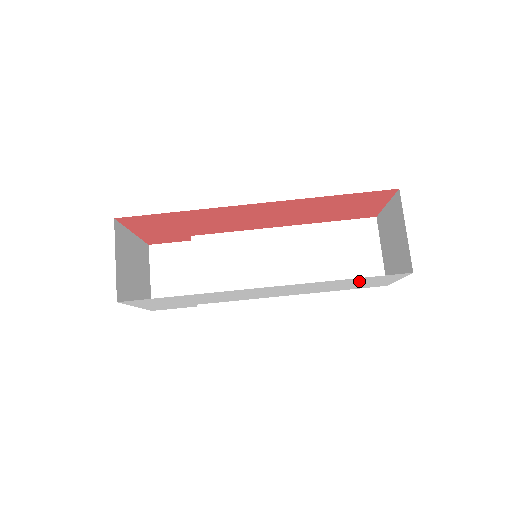
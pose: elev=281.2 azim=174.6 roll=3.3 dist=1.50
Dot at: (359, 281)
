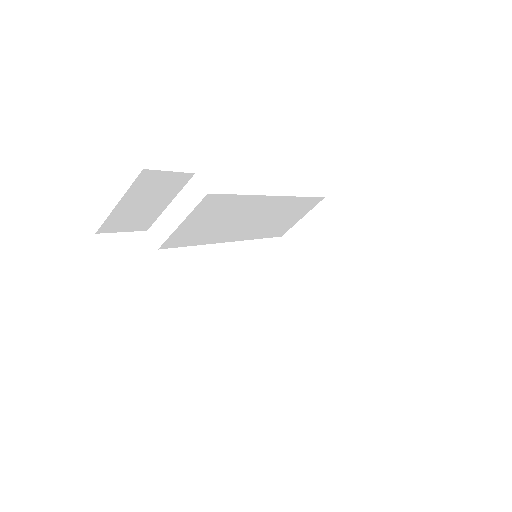
Dot at: occluded
